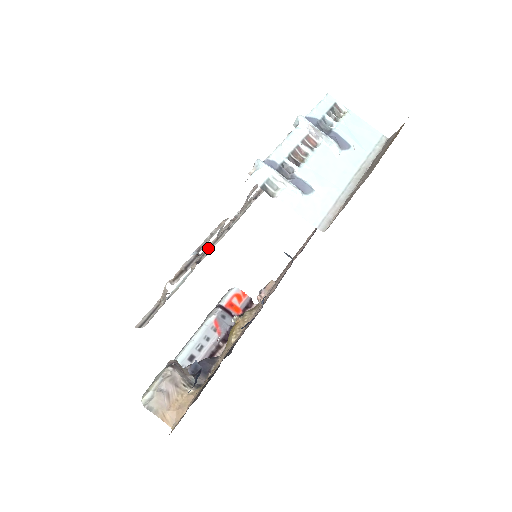
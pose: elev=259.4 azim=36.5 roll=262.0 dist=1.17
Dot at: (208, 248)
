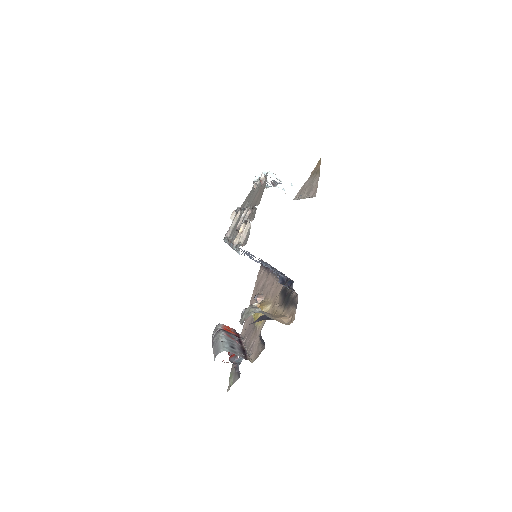
Dot at: occluded
